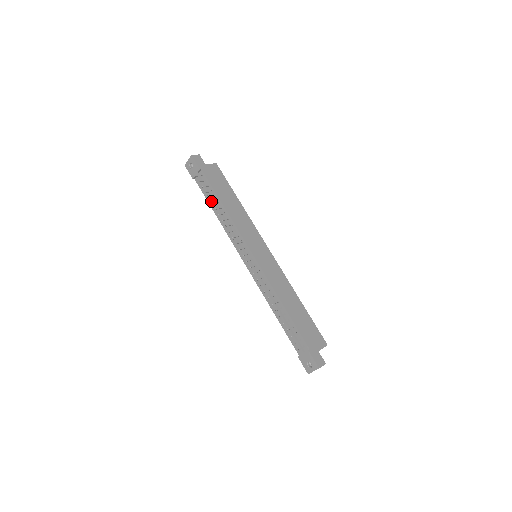
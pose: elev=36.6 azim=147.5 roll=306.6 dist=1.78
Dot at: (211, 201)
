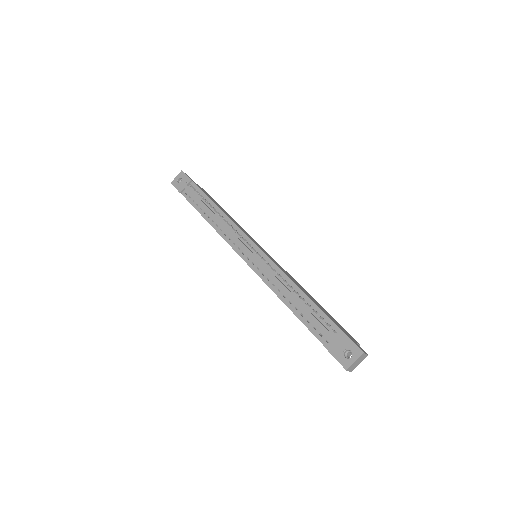
Dot at: (202, 206)
